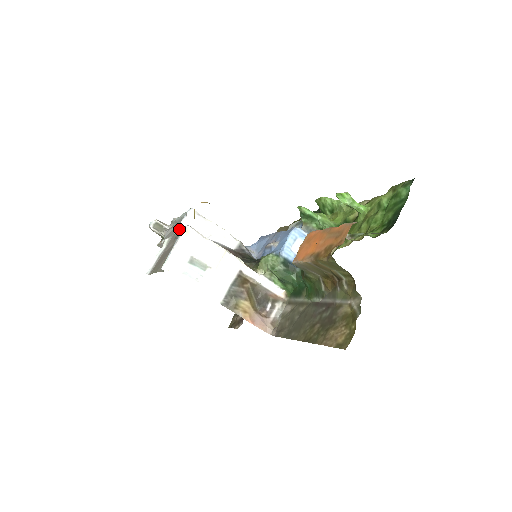
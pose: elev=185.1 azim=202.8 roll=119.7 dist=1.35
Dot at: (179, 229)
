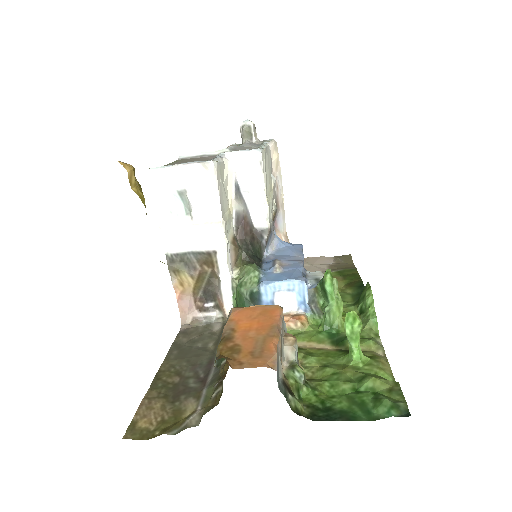
Dot at: (227, 154)
